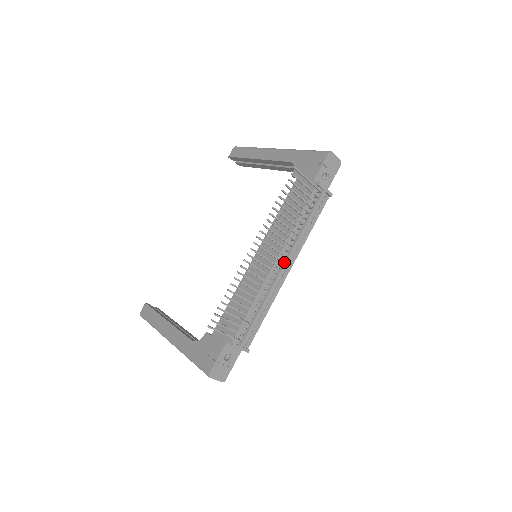
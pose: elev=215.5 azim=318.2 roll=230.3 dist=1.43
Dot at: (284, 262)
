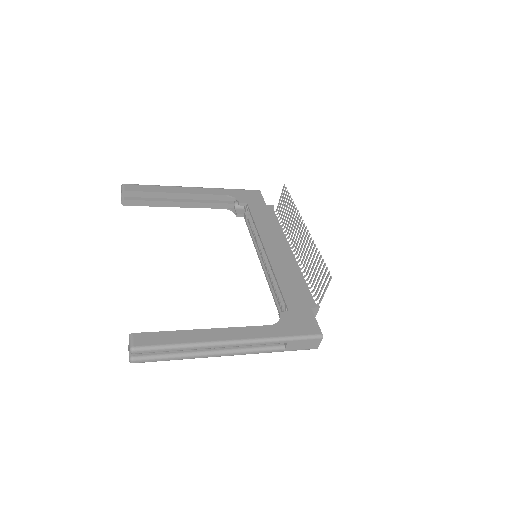
Dot at: occluded
